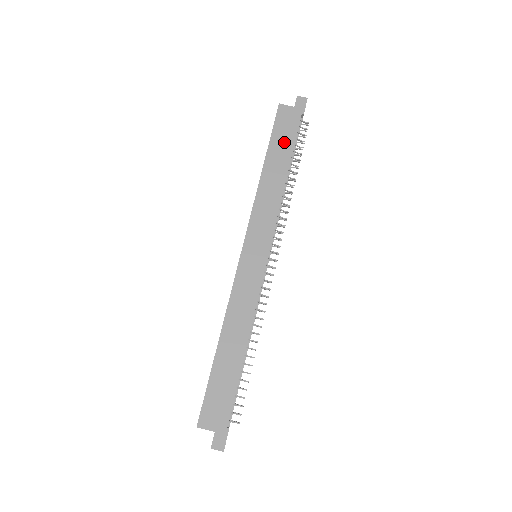
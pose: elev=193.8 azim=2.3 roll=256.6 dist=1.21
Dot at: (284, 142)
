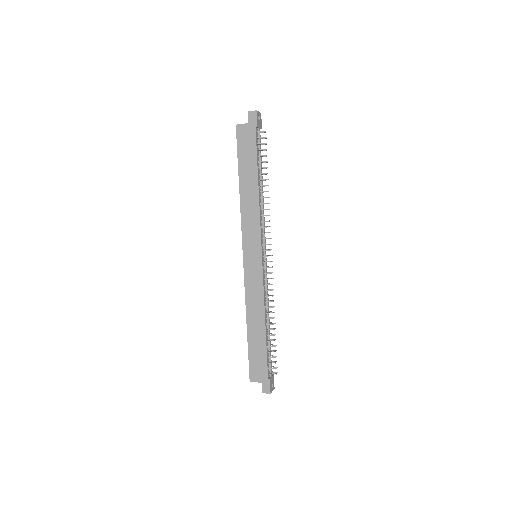
Dot at: (249, 158)
